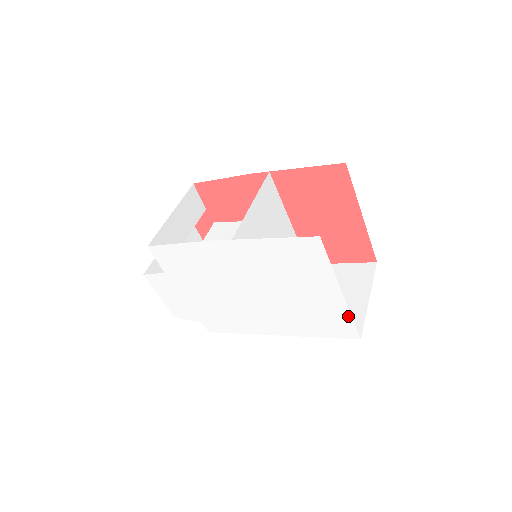
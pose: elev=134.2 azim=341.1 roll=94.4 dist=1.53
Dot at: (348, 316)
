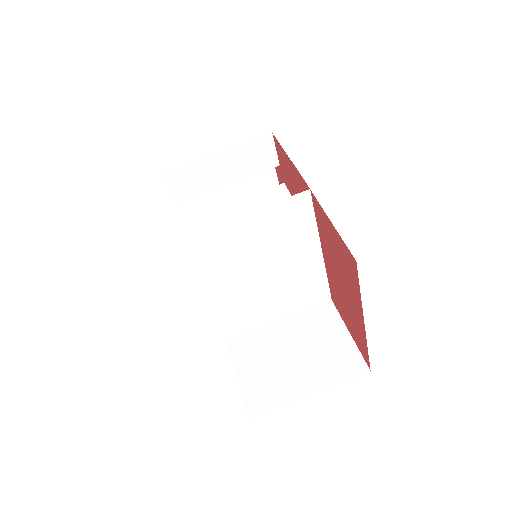
Dot at: occluded
